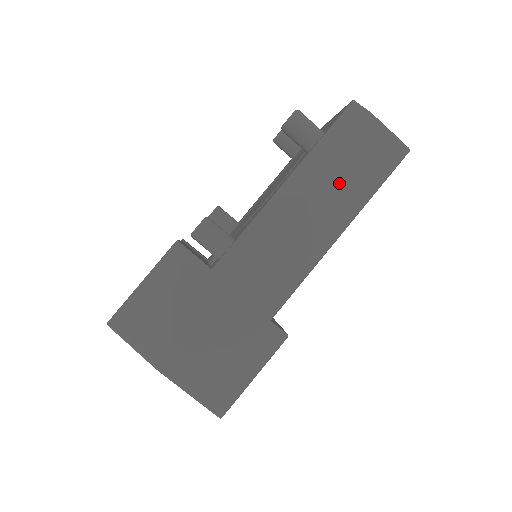
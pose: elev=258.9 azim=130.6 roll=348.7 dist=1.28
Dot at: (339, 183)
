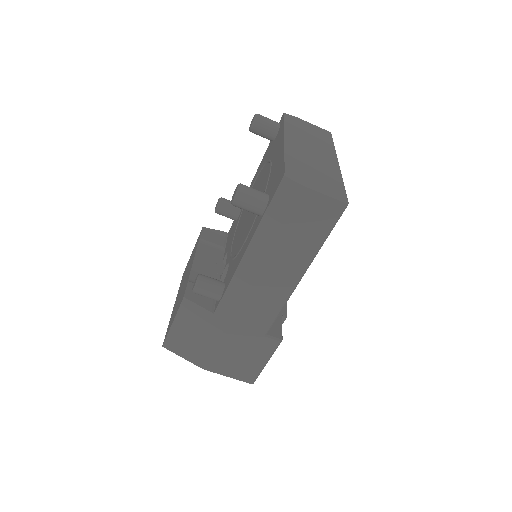
Dot at: (290, 244)
